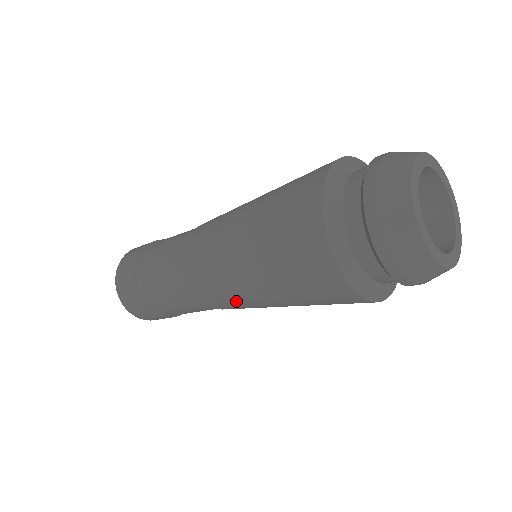
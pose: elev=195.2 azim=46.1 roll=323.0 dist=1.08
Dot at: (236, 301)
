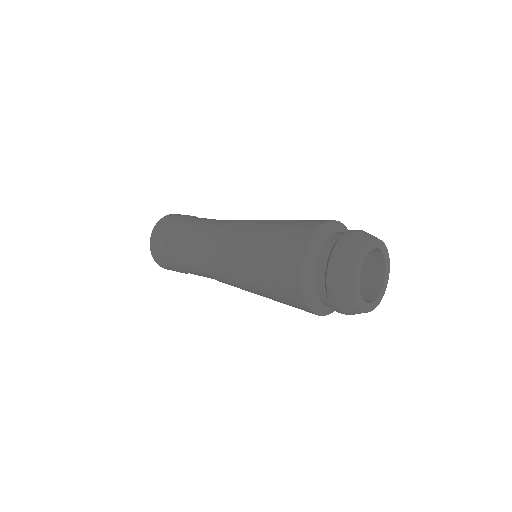
Dot at: (227, 265)
